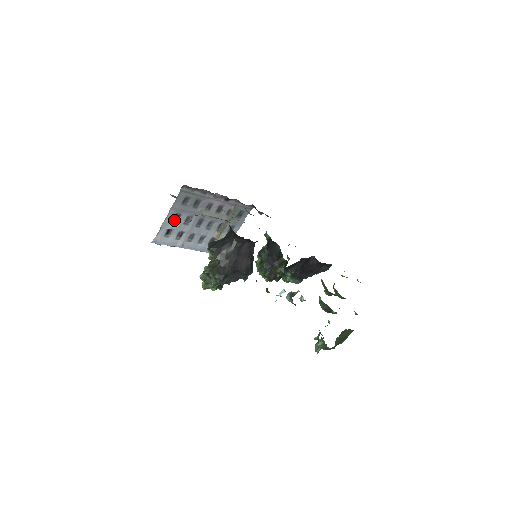
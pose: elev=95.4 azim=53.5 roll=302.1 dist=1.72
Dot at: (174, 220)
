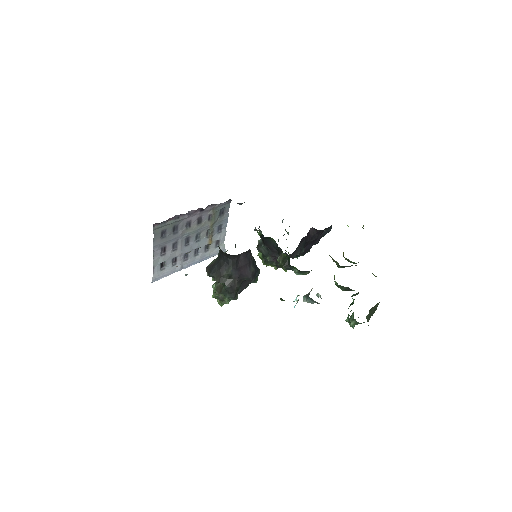
Dot at: (162, 254)
